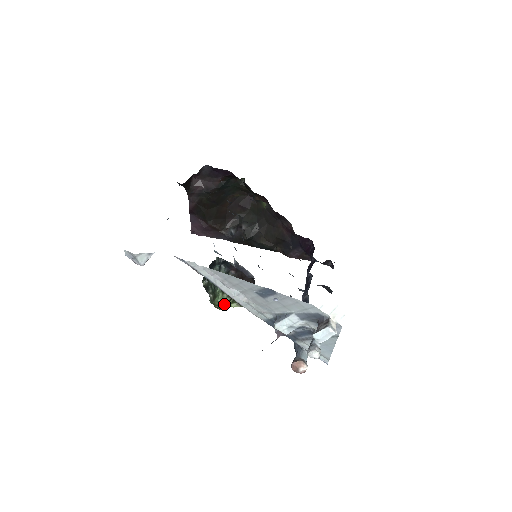
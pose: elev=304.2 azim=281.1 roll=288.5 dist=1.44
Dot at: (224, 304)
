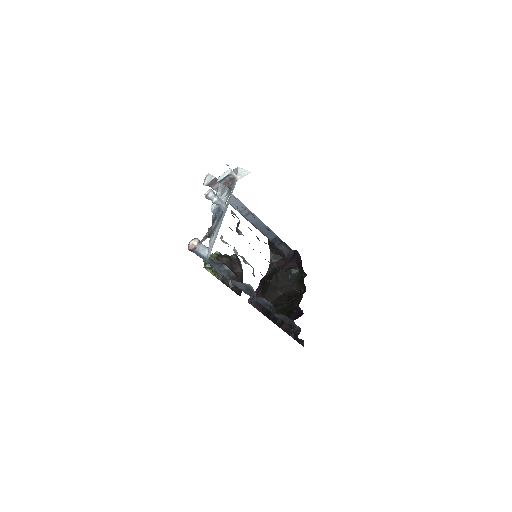
Dot at: occluded
